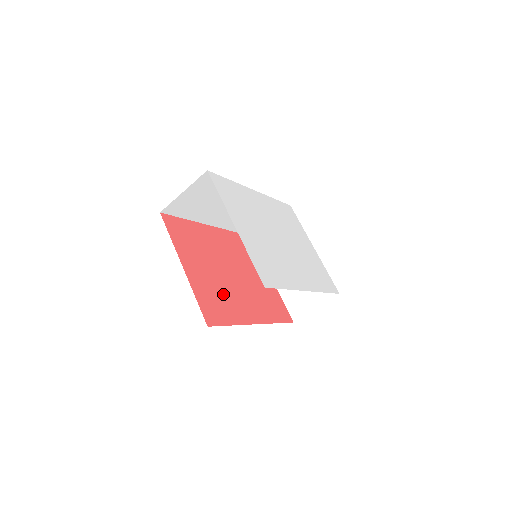
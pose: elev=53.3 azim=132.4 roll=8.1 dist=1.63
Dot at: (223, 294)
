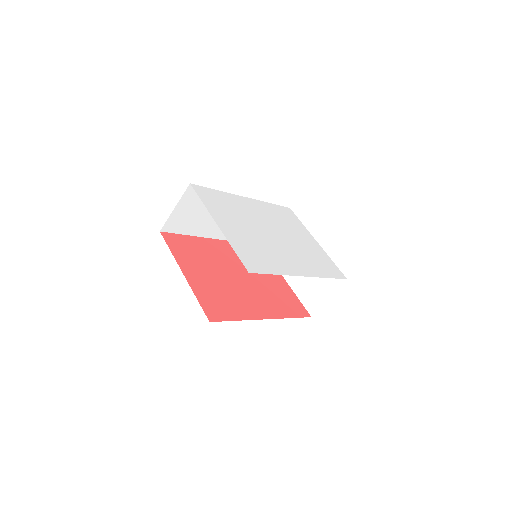
Dot at: (228, 295)
